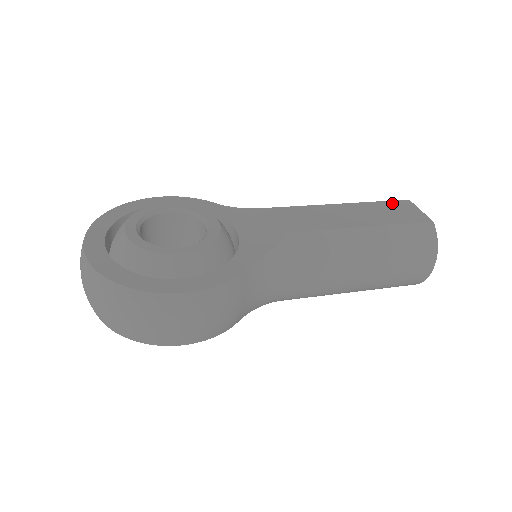
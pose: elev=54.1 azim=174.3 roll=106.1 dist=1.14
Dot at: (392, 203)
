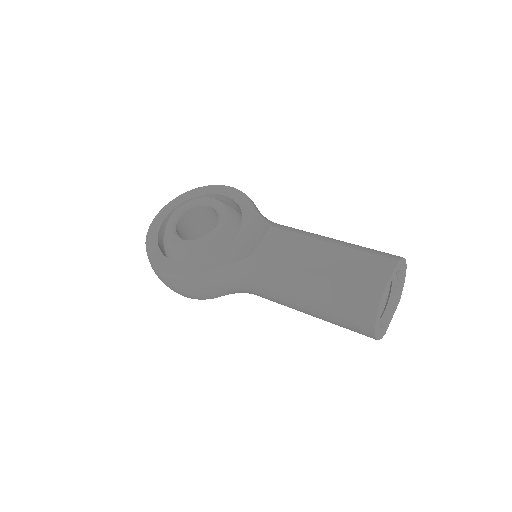
Dot at: (373, 259)
